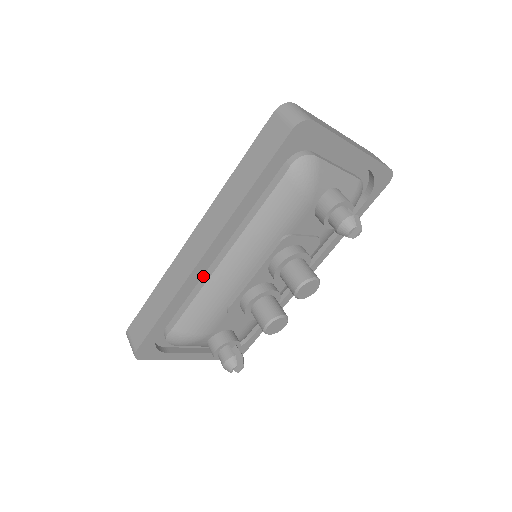
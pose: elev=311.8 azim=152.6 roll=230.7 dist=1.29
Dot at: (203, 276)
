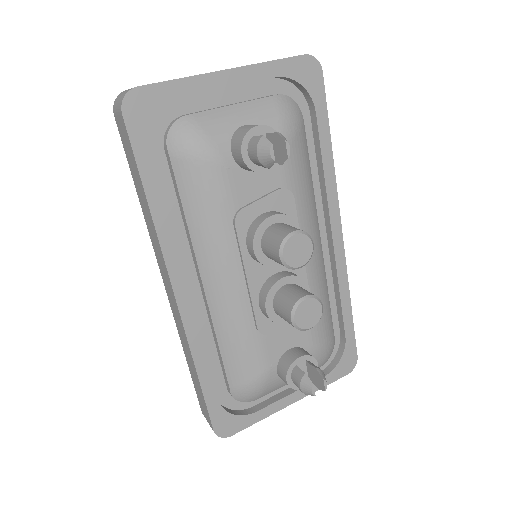
Dot at: (207, 315)
